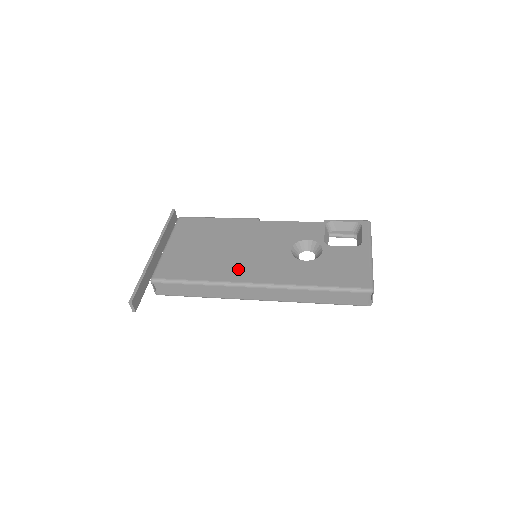
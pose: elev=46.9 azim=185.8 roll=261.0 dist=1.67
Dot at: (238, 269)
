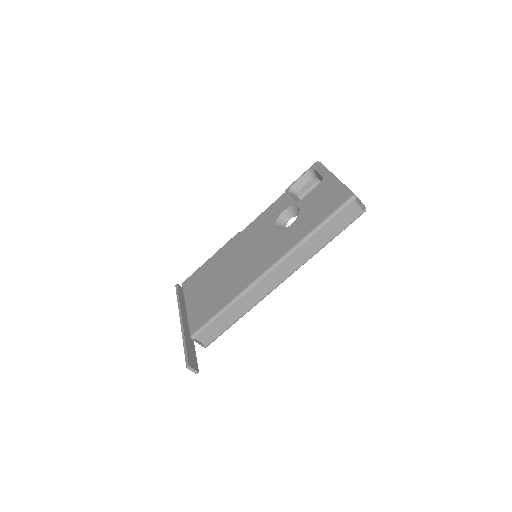
Dot at: (248, 273)
